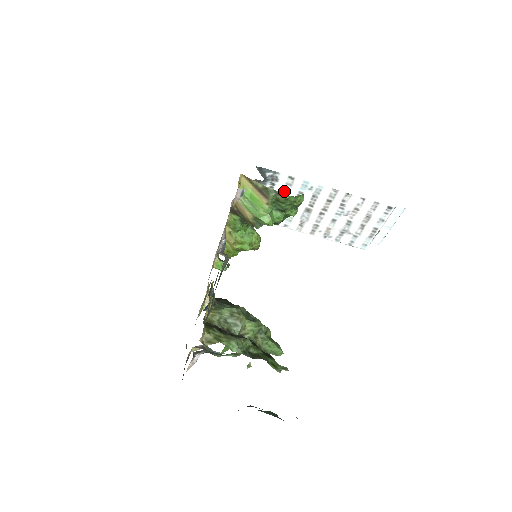
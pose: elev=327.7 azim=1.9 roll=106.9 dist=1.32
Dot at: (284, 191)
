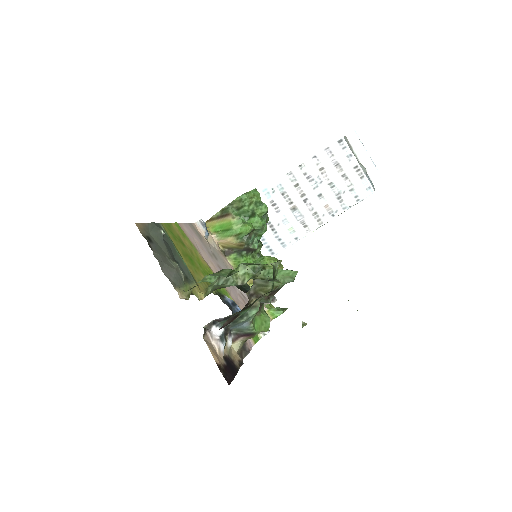
Dot at: occluded
